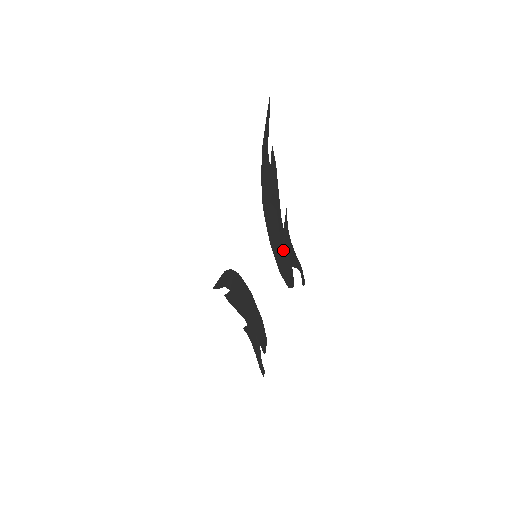
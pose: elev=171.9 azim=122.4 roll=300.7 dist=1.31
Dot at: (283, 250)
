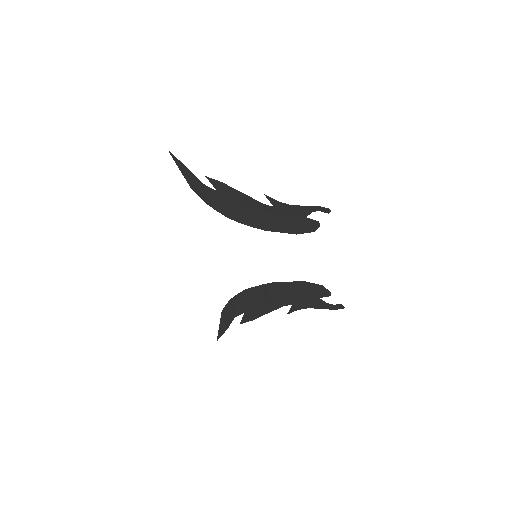
Dot at: (286, 218)
